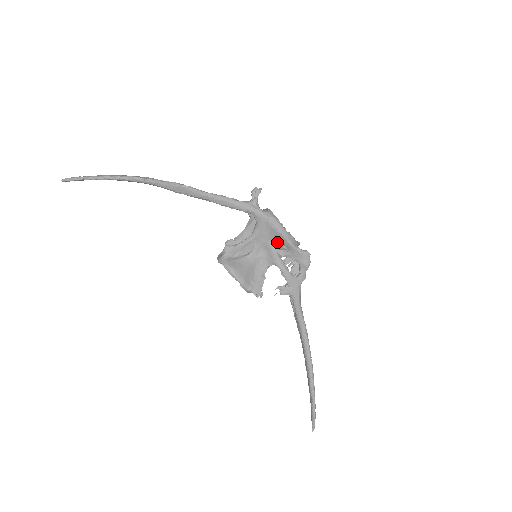
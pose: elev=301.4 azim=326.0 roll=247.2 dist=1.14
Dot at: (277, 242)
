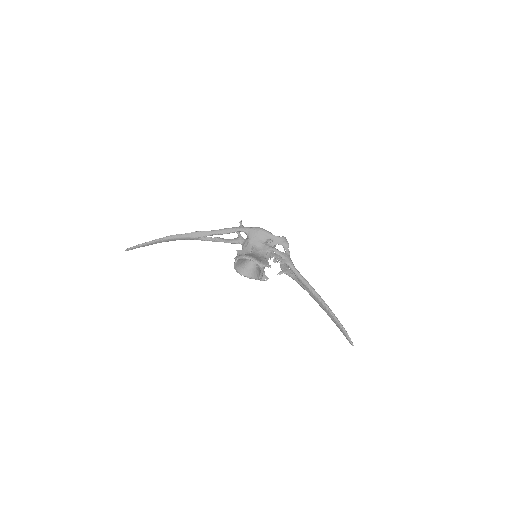
Dot at: (264, 239)
